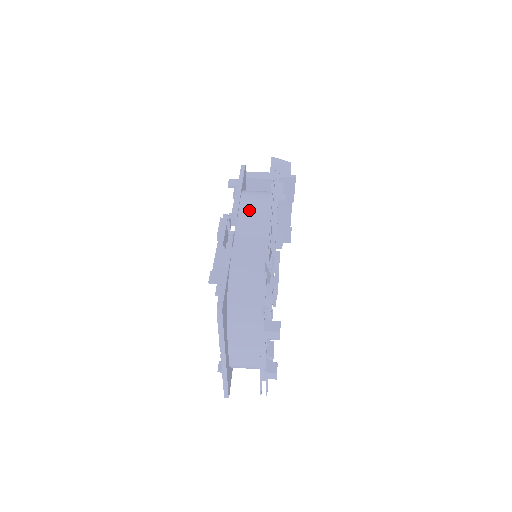
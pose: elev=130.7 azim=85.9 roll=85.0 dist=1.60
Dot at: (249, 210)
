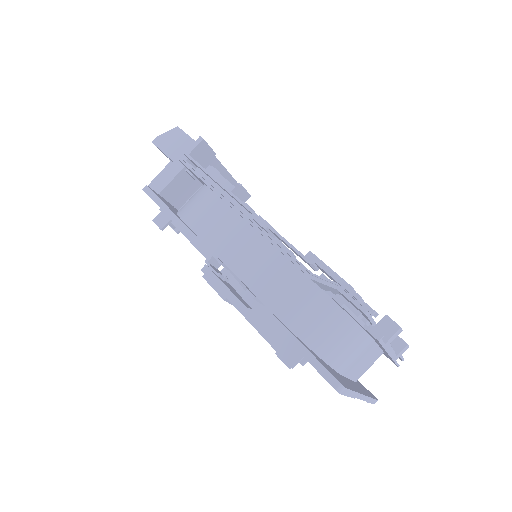
Dot at: (217, 235)
